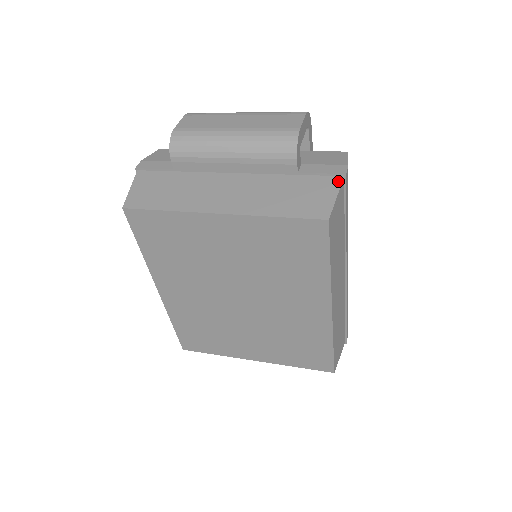
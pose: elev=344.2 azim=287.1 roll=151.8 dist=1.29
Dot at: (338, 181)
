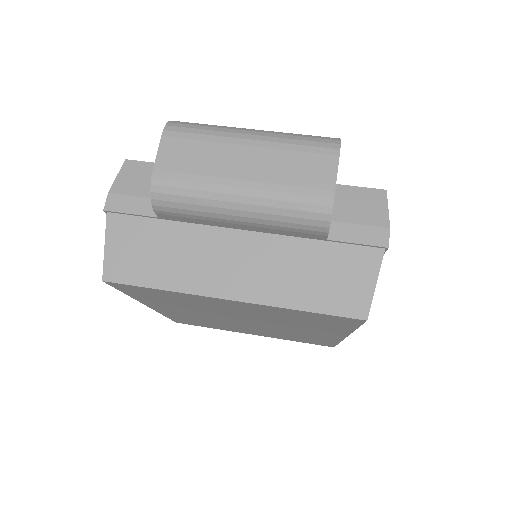
Dot at: (378, 257)
